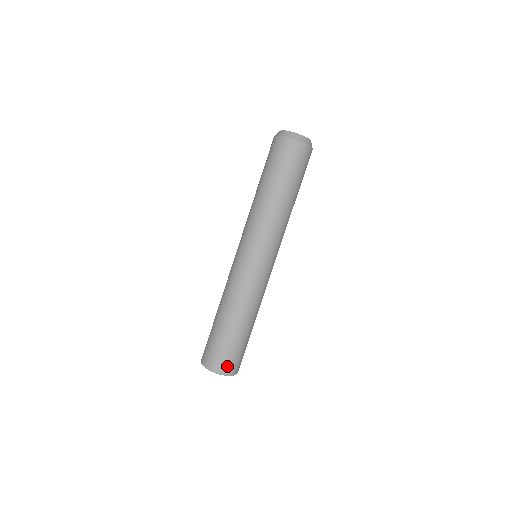
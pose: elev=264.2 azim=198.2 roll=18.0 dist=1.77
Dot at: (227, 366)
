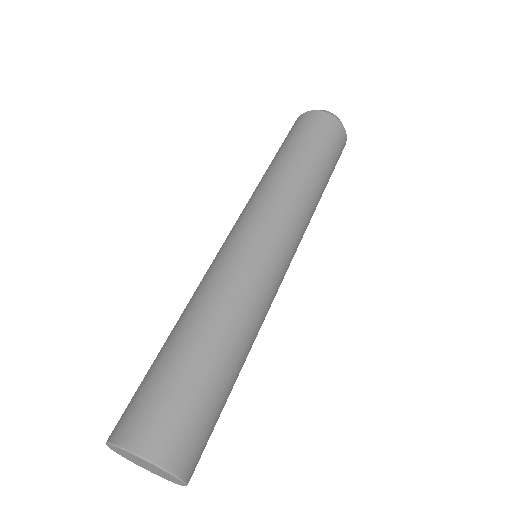
Dot at: (127, 421)
